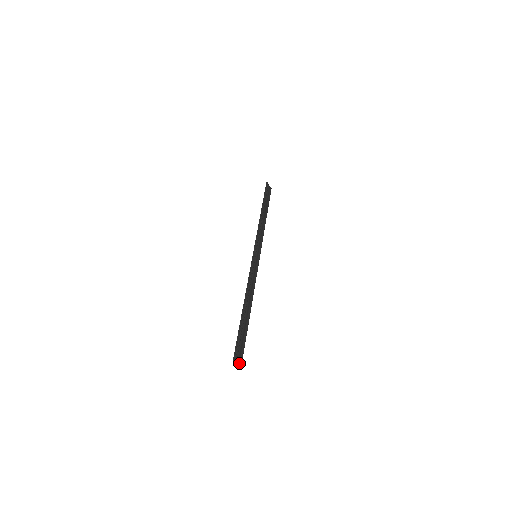
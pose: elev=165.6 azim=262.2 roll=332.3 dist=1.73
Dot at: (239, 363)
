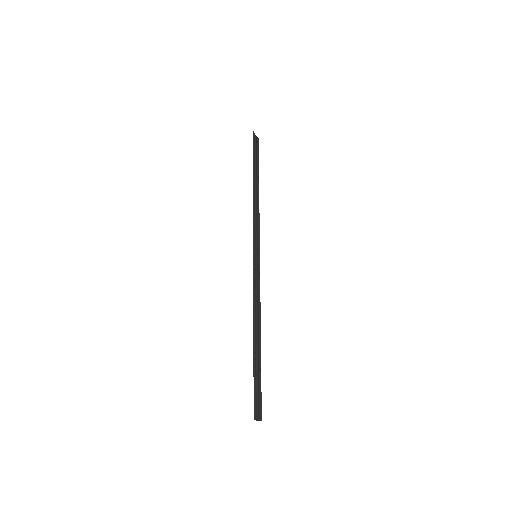
Dot at: (259, 416)
